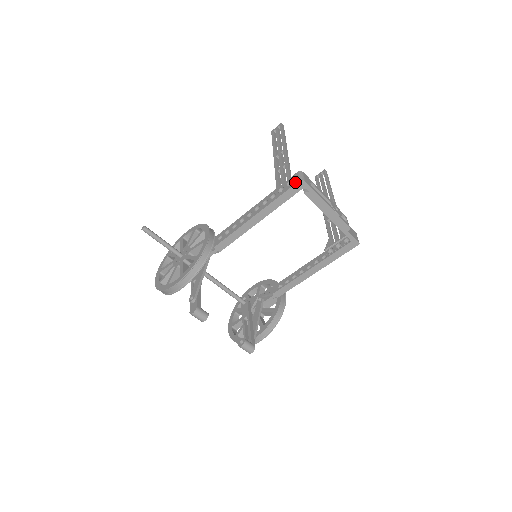
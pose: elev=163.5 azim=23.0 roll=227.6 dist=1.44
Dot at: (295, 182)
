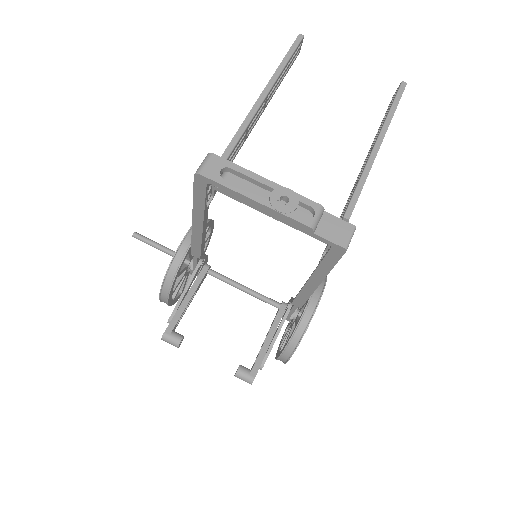
Dot at: (195, 176)
